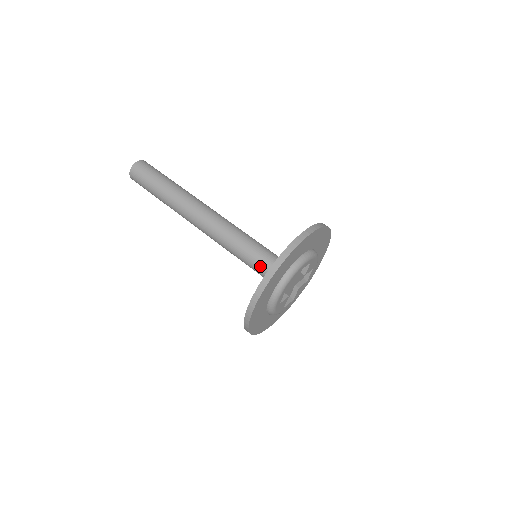
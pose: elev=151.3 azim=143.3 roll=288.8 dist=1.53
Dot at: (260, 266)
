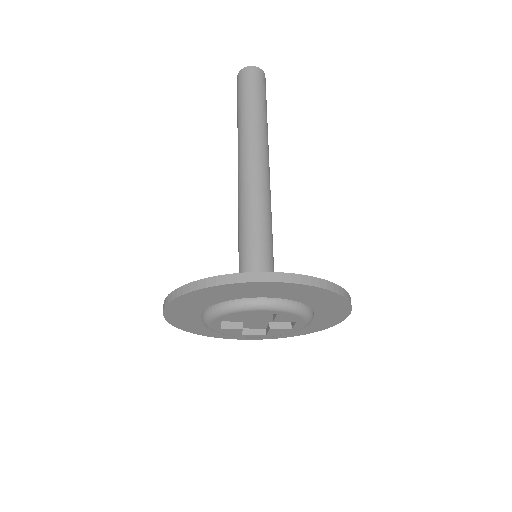
Dot at: (240, 271)
